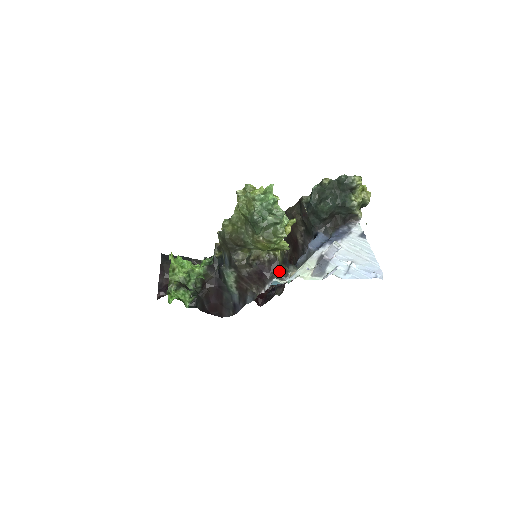
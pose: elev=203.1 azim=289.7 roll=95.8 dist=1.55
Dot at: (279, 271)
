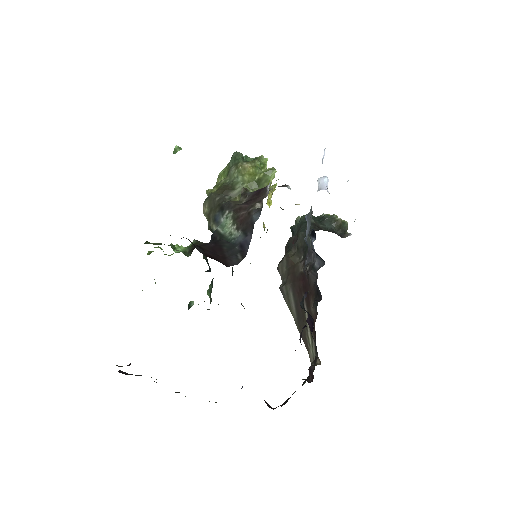
Dot at: occluded
